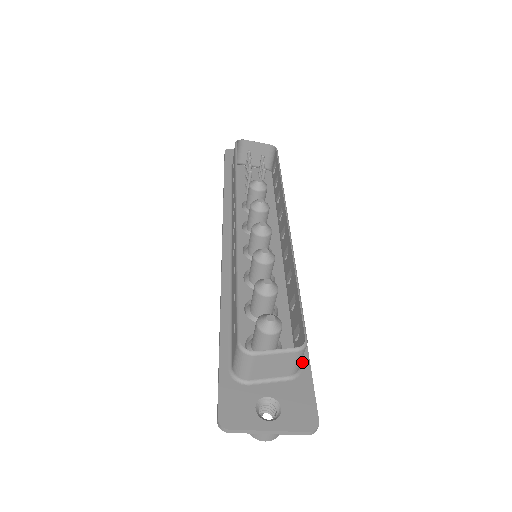
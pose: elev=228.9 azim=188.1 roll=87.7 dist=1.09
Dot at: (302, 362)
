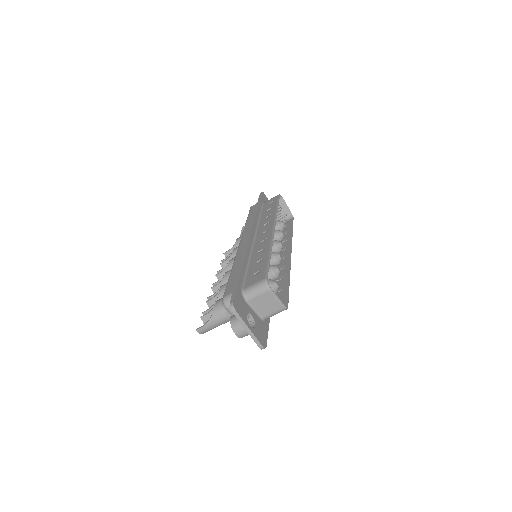
Dot at: (267, 318)
